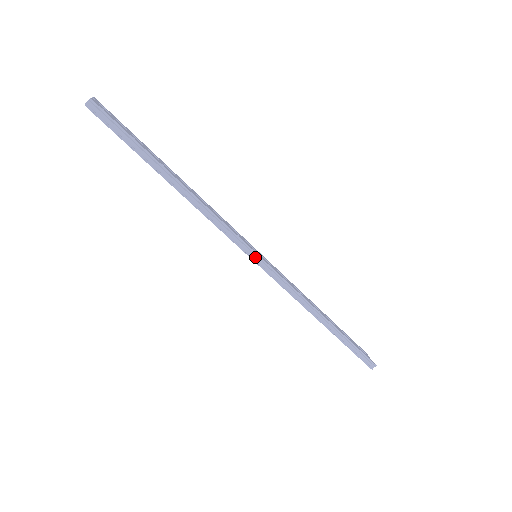
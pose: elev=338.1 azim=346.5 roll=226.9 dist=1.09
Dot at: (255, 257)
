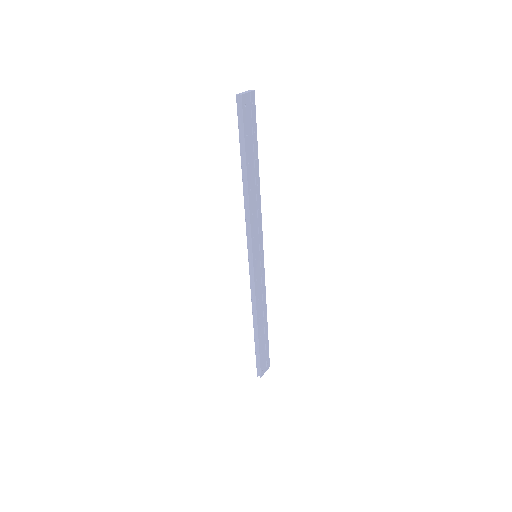
Dot at: (251, 256)
